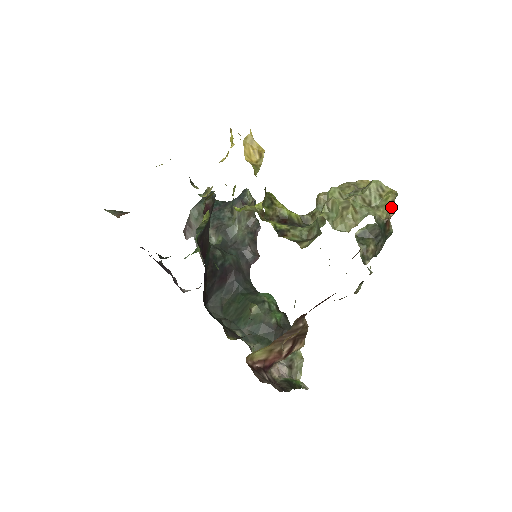
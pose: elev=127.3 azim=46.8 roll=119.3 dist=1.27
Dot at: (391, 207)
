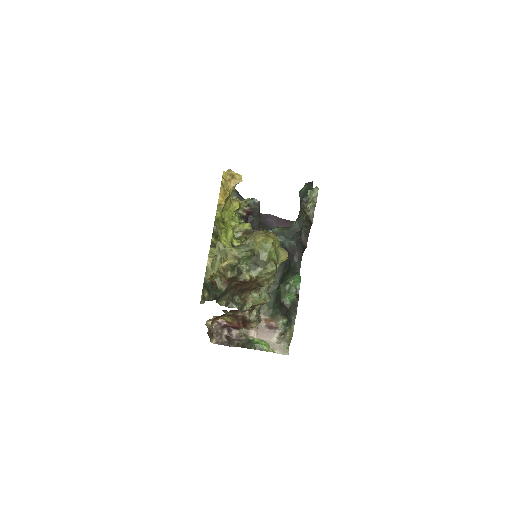
Dot at: (209, 275)
